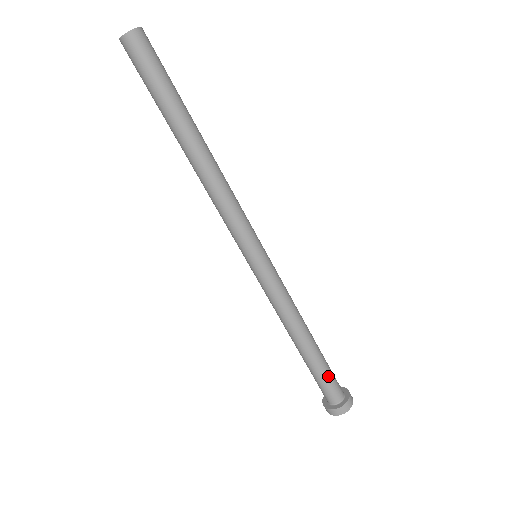
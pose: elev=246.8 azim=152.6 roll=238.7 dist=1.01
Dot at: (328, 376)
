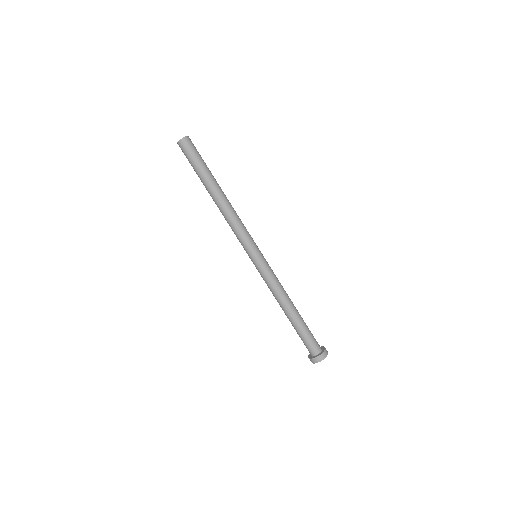
Dot at: (310, 332)
